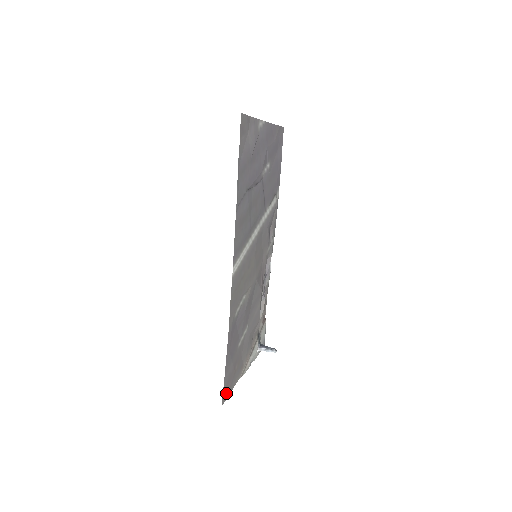
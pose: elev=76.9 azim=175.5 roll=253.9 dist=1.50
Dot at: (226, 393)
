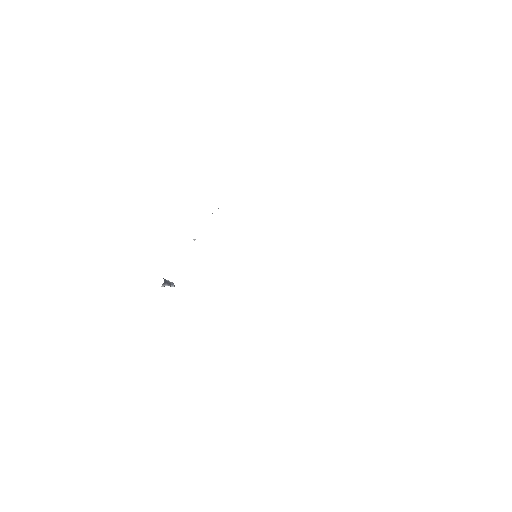
Dot at: occluded
